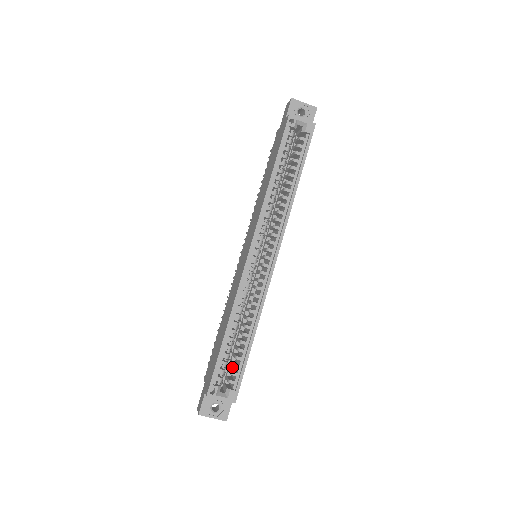
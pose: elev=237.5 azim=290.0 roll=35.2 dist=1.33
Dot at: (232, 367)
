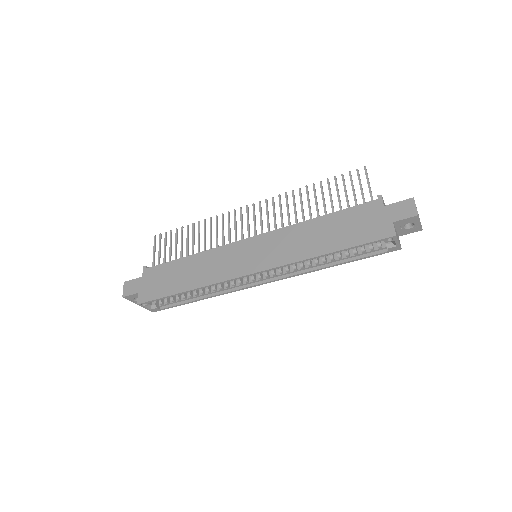
Dot at: occluded
